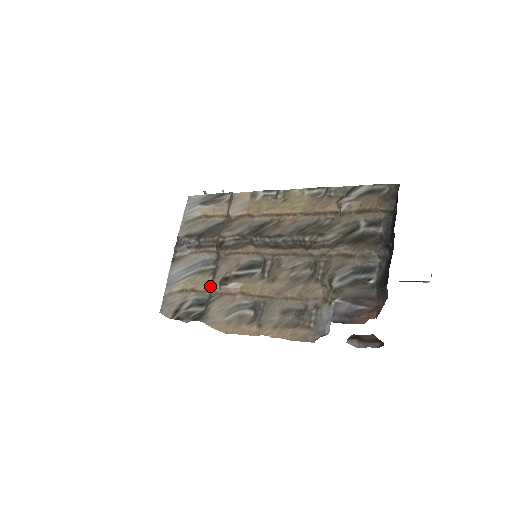
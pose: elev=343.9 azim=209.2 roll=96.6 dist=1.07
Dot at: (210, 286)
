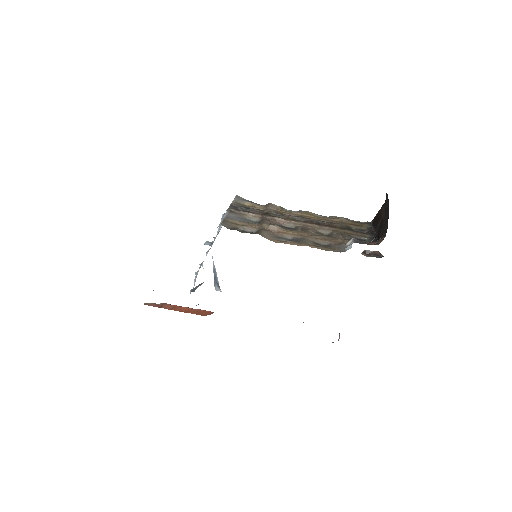
Dot at: (260, 225)
